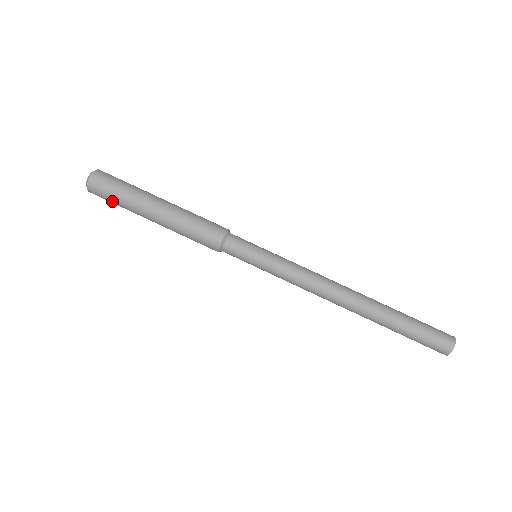
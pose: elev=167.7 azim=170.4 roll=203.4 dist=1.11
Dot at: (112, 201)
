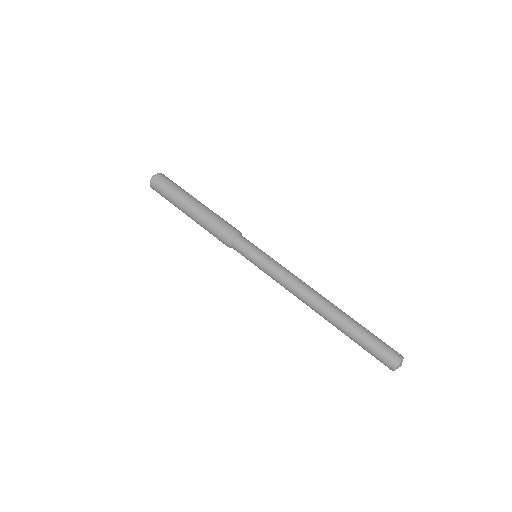
Dot at: occluded
